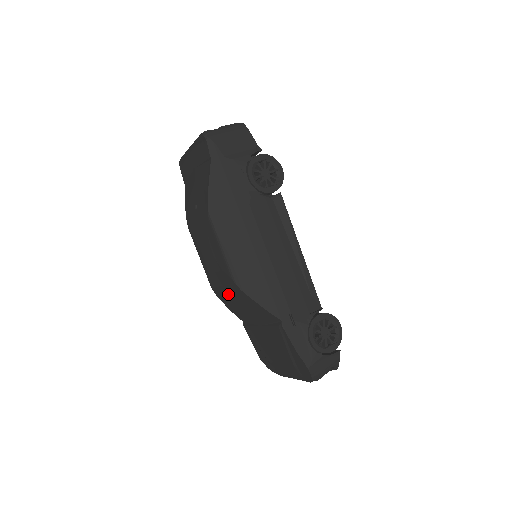
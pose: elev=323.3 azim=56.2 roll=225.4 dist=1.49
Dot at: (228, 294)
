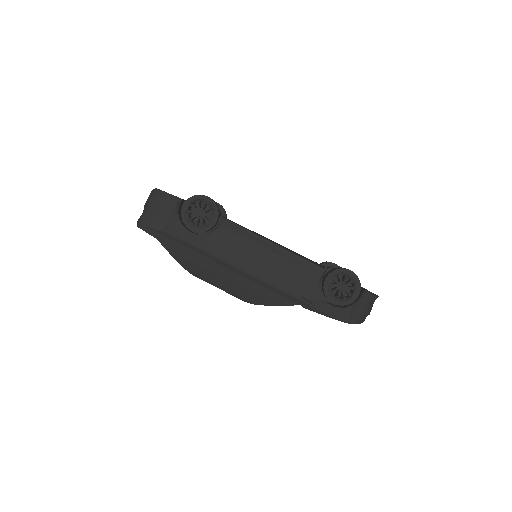
Dot at: occluded
